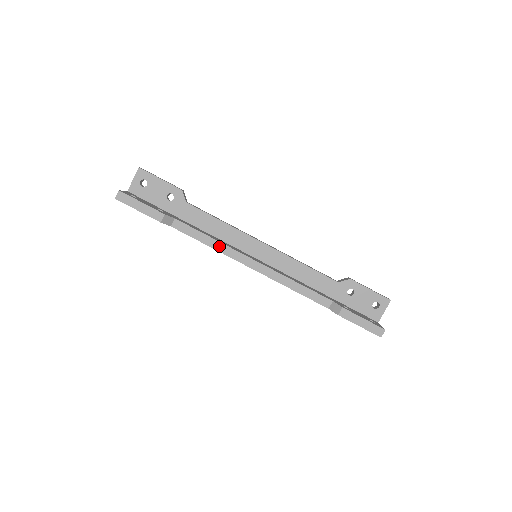
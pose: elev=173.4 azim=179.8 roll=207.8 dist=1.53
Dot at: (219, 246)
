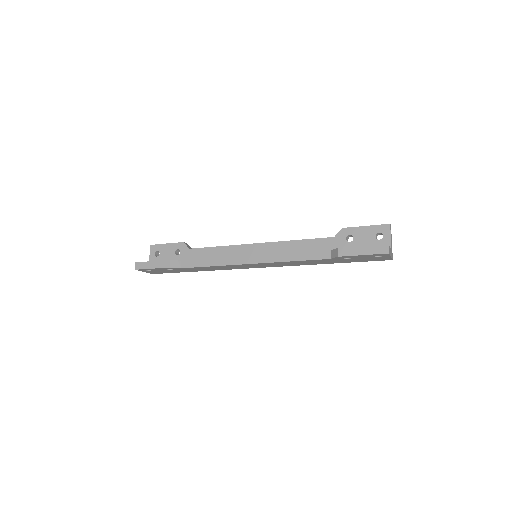
Dot at: (220, 262)
